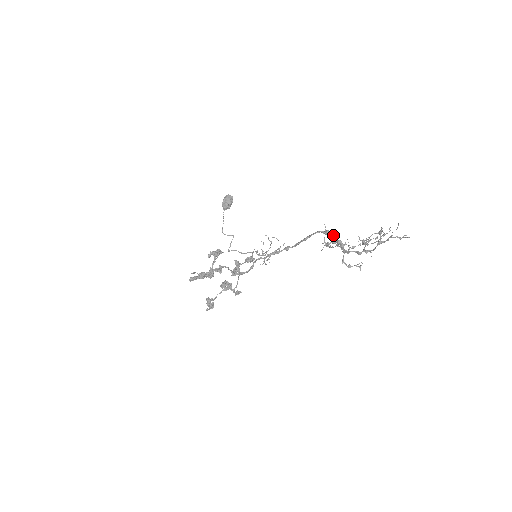
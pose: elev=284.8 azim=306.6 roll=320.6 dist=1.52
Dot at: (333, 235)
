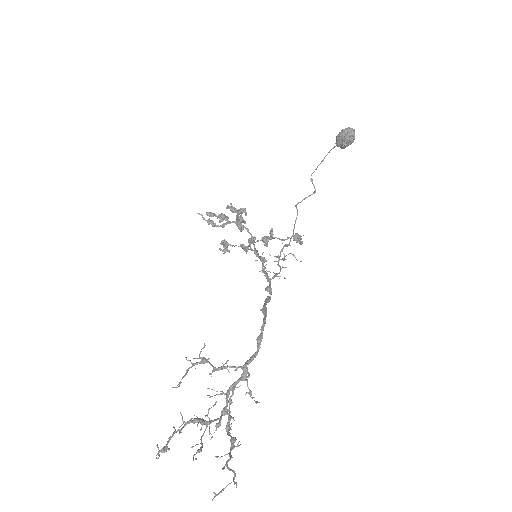
Dot at: (257, 351)
